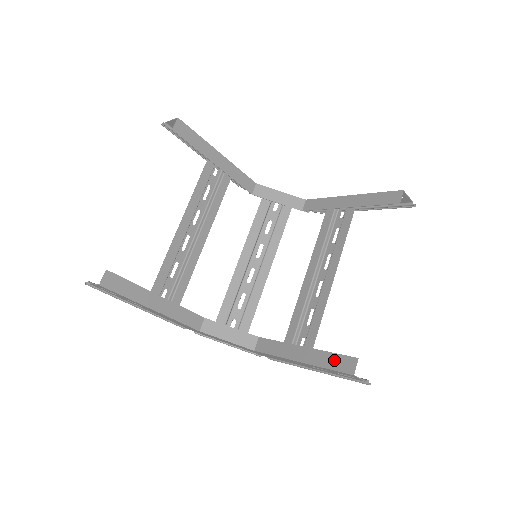
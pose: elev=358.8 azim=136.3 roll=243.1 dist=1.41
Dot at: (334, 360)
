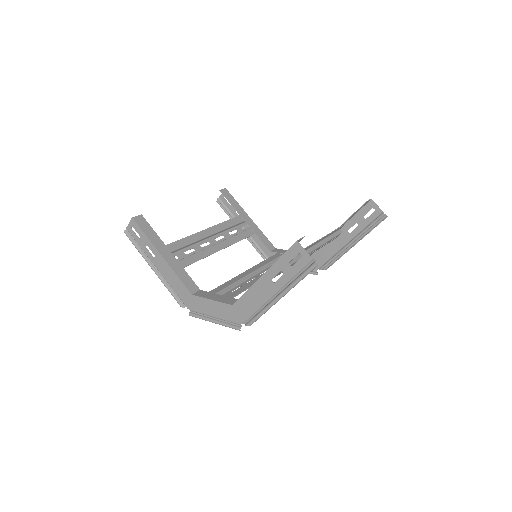
Dot at: occluded
